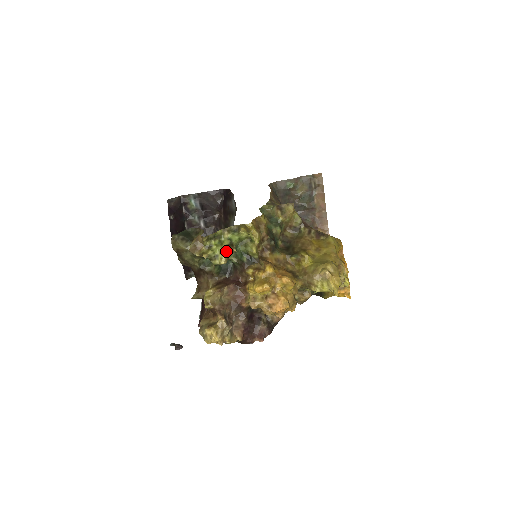
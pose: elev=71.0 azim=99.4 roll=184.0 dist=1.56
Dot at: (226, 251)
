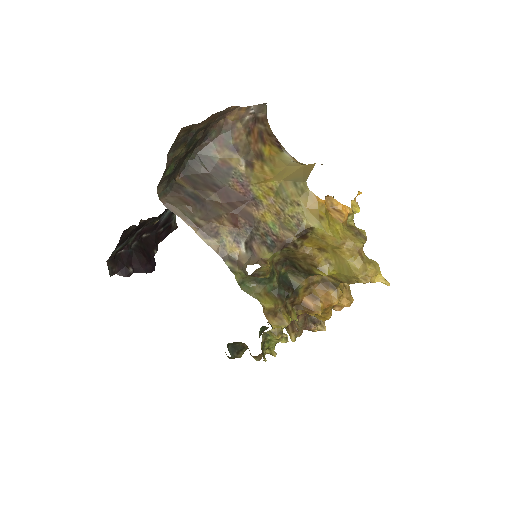
Dot at: (281, 341)
